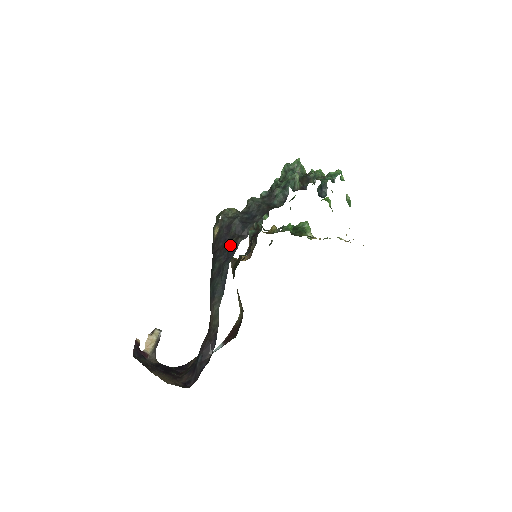
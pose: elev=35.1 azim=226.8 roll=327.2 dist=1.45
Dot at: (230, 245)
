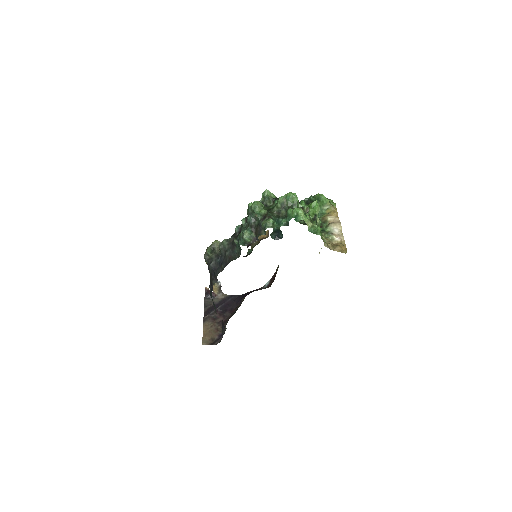
Dot at: (211, 282)
